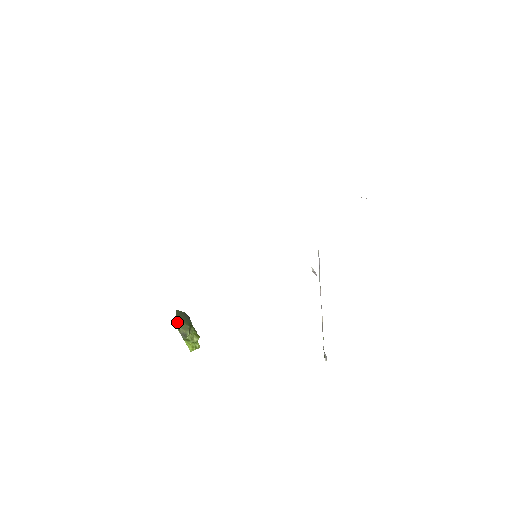
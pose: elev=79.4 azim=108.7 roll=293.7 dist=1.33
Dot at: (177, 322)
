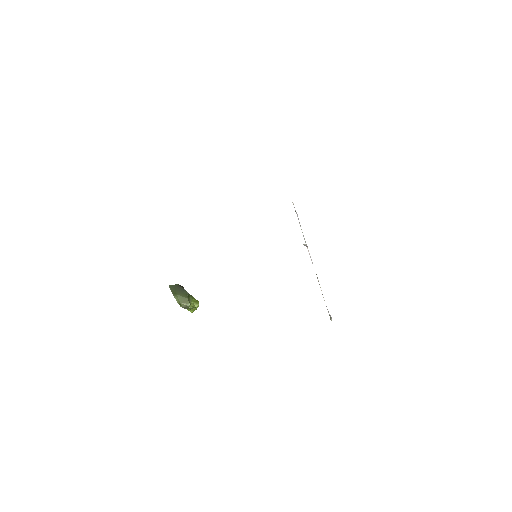
Dot at: (176, 299)
